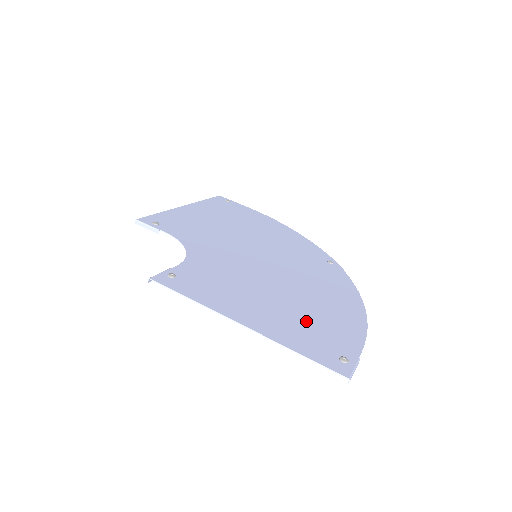
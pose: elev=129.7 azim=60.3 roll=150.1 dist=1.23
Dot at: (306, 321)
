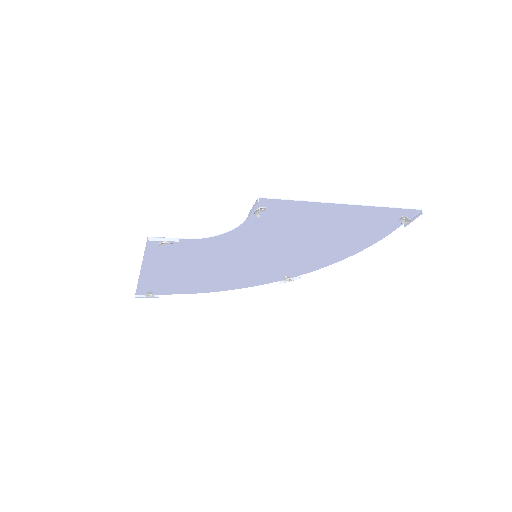
Dot at: (355, 228)
